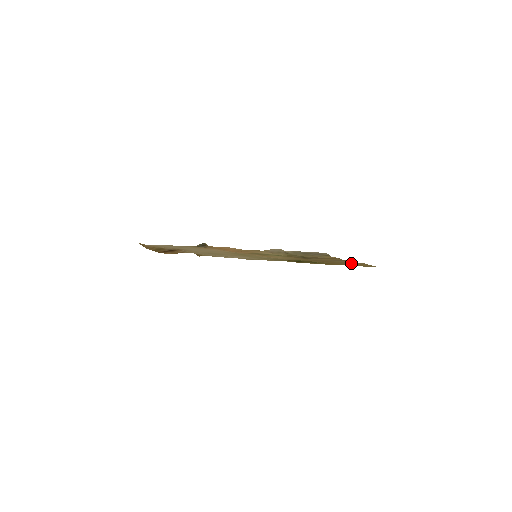
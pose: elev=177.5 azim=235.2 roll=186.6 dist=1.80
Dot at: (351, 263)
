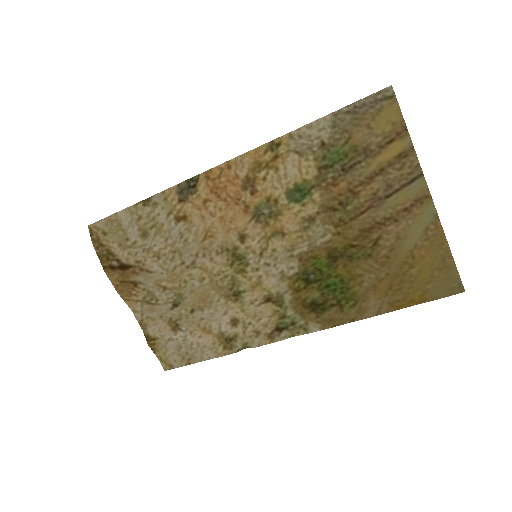
Dot at: (416, 231)
